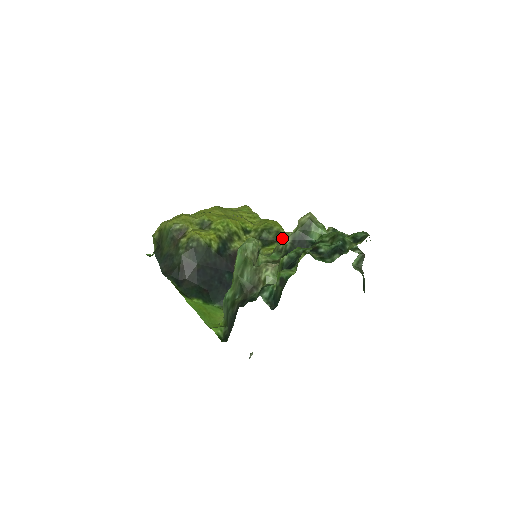
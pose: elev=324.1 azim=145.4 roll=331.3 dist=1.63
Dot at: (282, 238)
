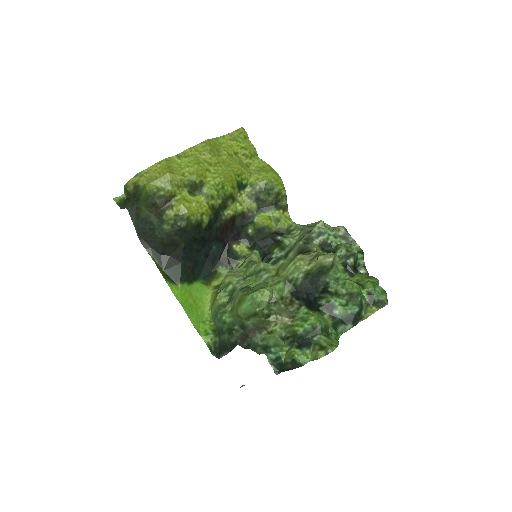
Dot at: (294, 268)
